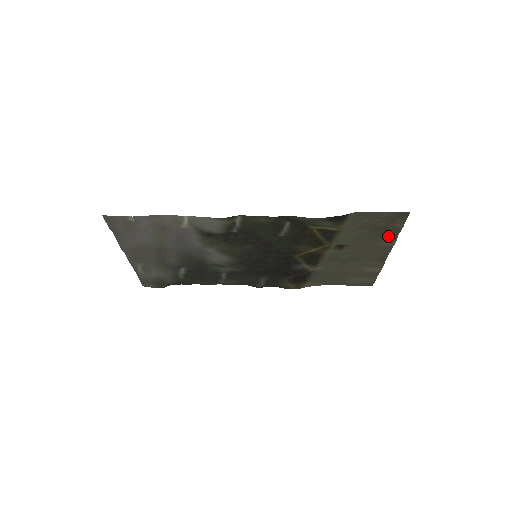
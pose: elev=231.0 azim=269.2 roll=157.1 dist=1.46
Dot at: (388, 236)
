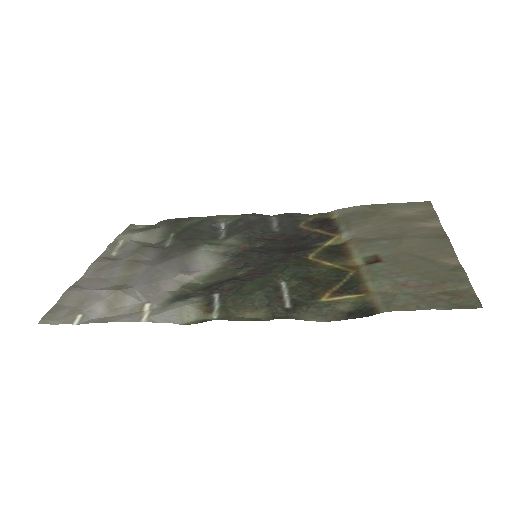
Dot at: (447, 269)
